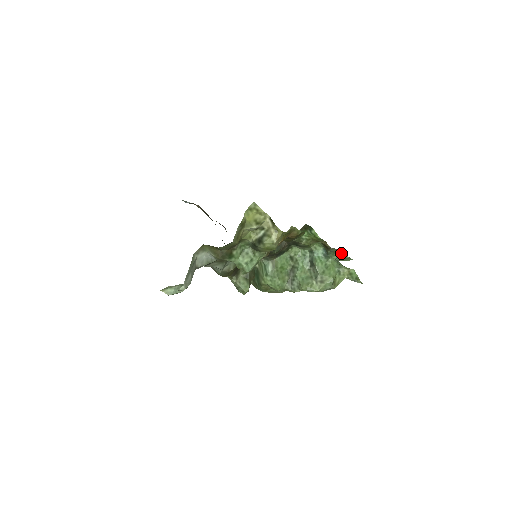
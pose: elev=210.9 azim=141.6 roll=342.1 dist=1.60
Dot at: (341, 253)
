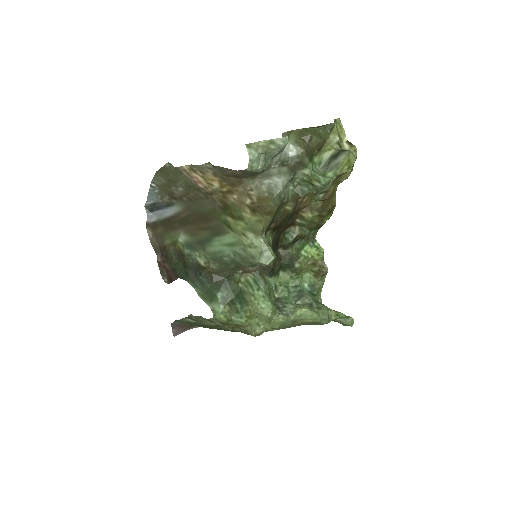
Dot at: (320, 299)
